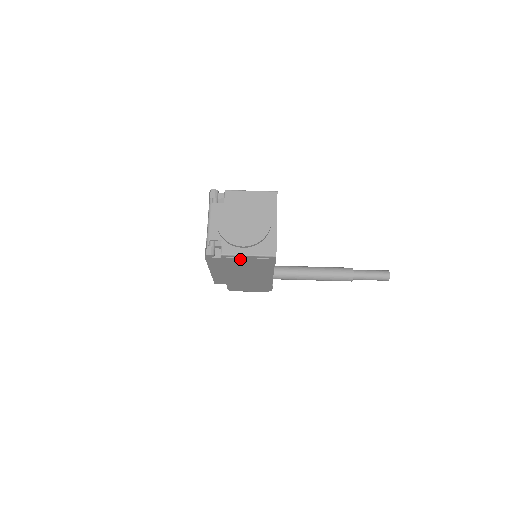
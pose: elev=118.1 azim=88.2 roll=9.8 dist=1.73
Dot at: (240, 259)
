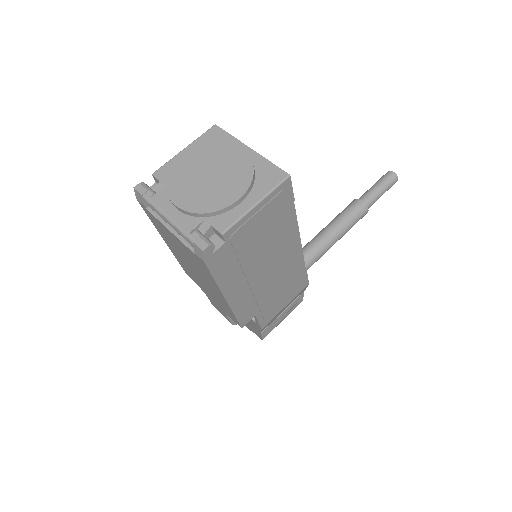
Dot at: (250, 224)
